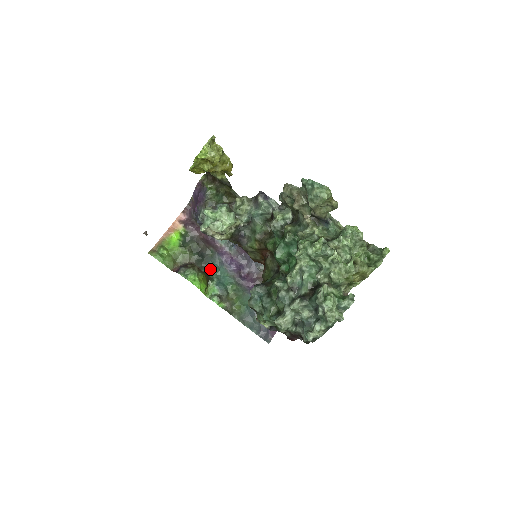
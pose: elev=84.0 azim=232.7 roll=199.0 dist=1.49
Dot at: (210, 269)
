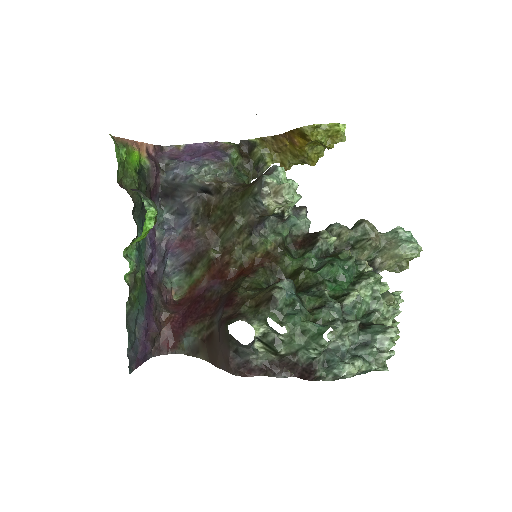
Dot at: (138, 227)
